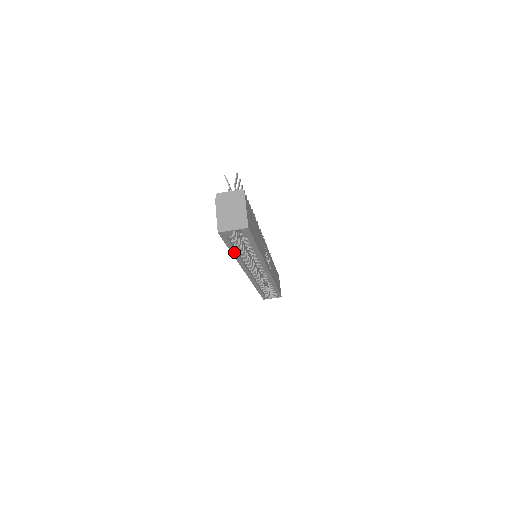
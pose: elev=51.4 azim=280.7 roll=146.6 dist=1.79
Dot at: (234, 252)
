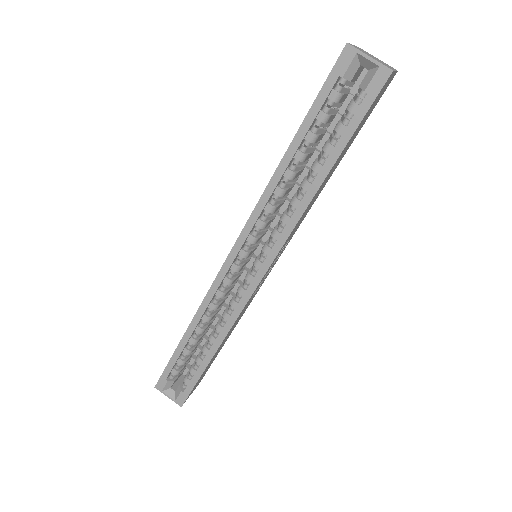
Dot at: (295, 146)
